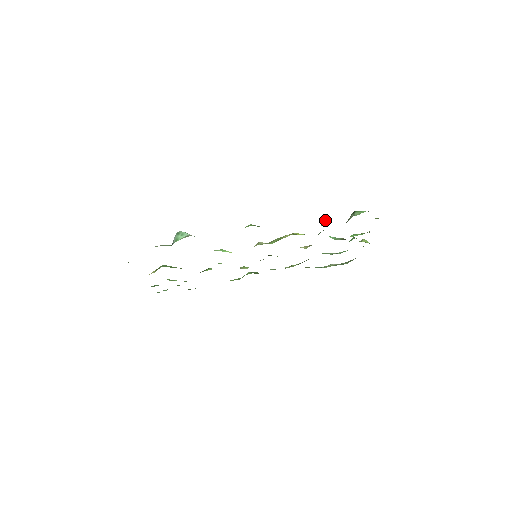
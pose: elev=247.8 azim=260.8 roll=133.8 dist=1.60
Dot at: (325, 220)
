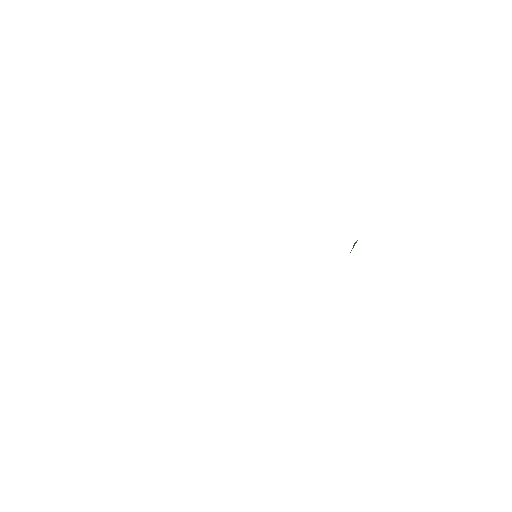
Dot at: occluded
